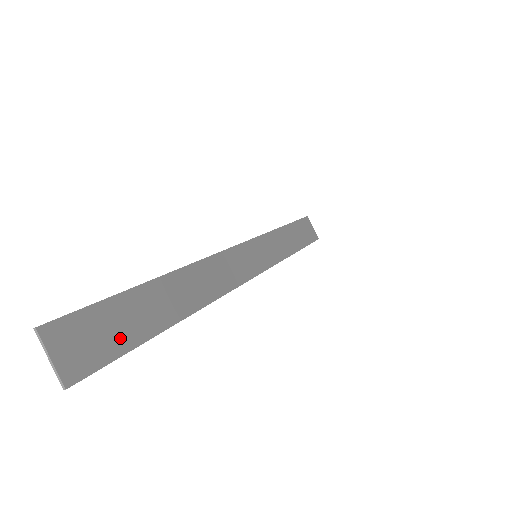
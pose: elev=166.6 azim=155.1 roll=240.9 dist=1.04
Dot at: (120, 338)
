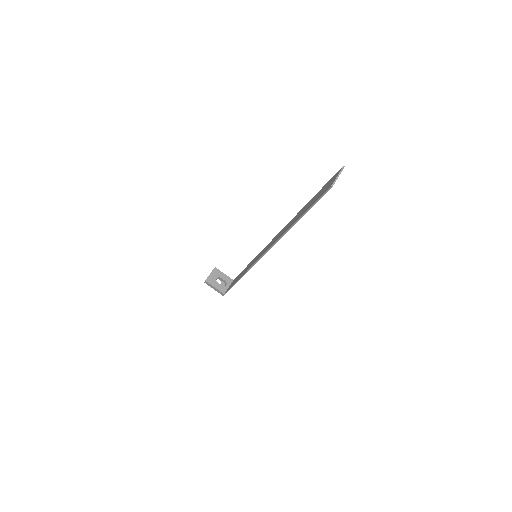
Dot at: occluded
